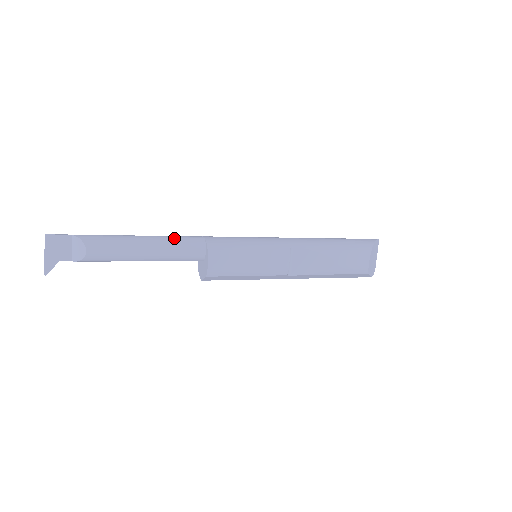
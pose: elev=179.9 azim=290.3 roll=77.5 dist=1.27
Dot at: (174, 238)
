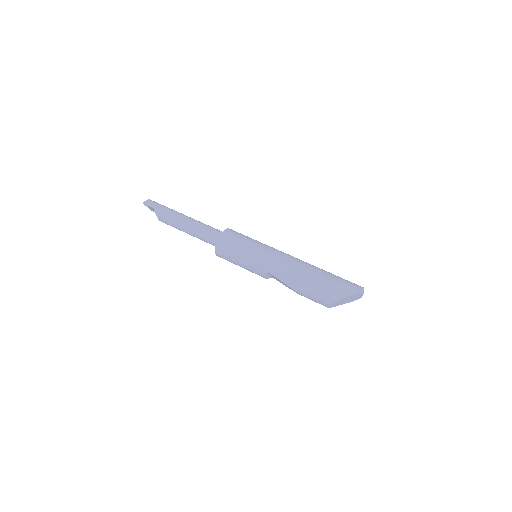
Dot at: (200, 233)
